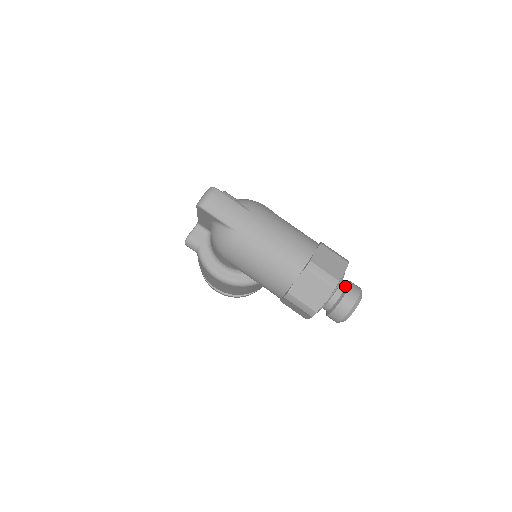
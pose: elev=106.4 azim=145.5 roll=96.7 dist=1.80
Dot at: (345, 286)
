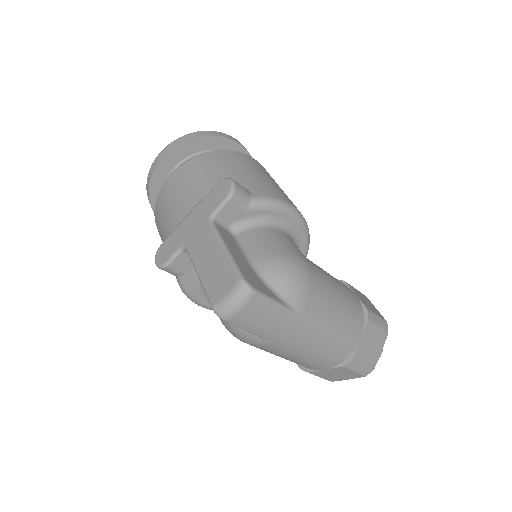
Dot at: occluded
